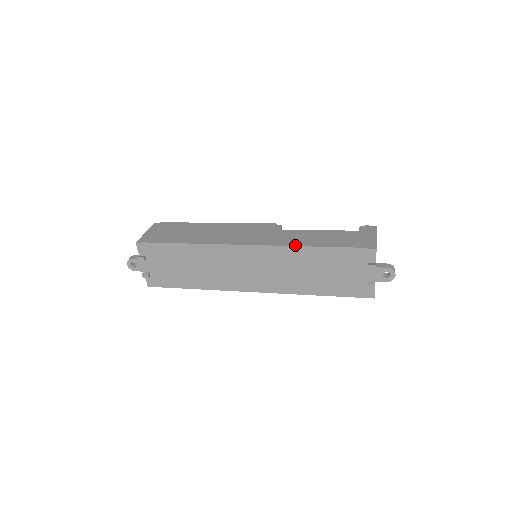
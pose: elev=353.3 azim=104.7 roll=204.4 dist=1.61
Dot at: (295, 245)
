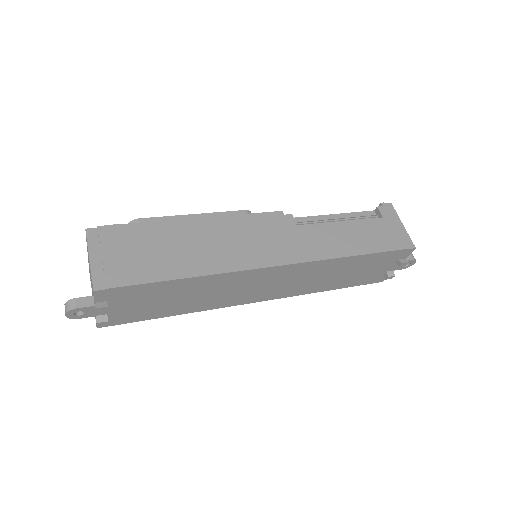
Dot at: (335, 257)
